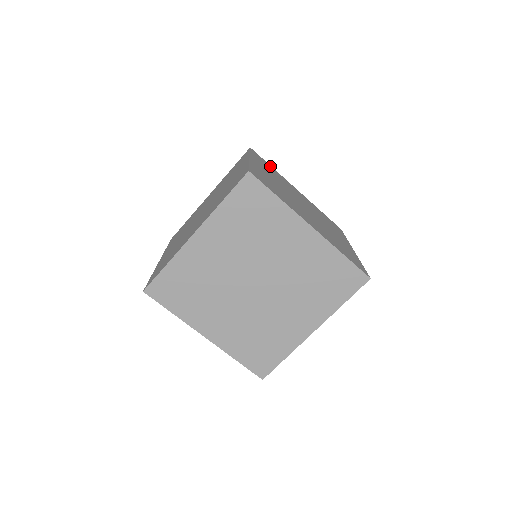
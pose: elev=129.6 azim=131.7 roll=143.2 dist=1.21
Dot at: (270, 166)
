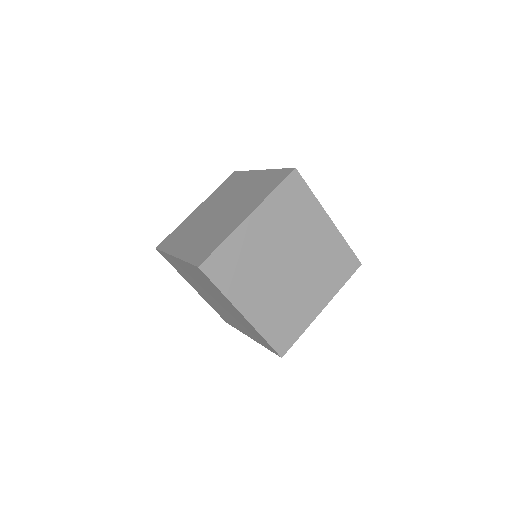
Dot at: occluded
